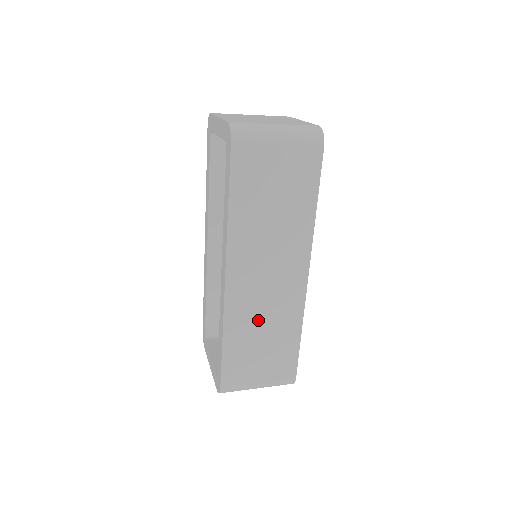
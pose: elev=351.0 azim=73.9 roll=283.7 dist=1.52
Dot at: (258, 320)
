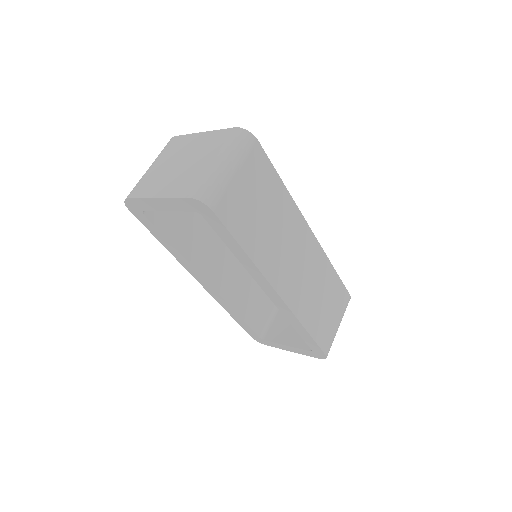
Dot at: (311, 293)
